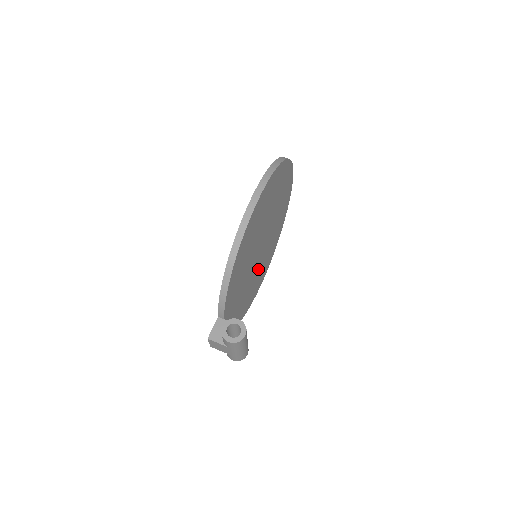
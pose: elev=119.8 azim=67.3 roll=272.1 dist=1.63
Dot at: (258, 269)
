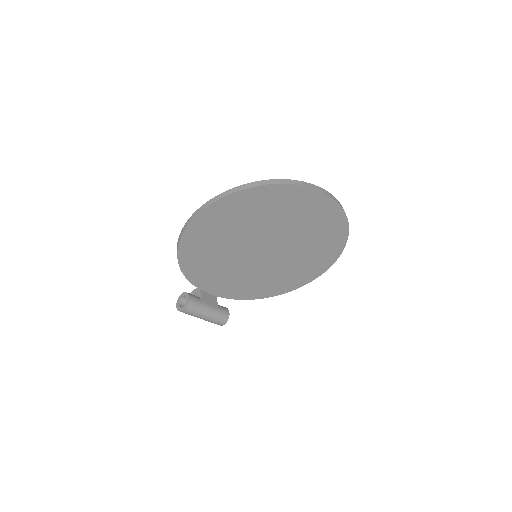
Dot at: (280, 266)
